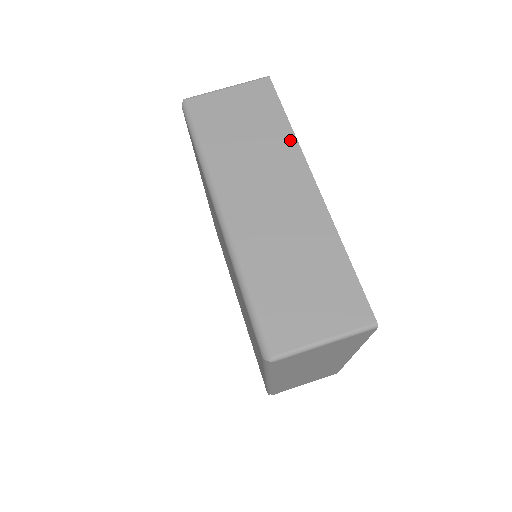
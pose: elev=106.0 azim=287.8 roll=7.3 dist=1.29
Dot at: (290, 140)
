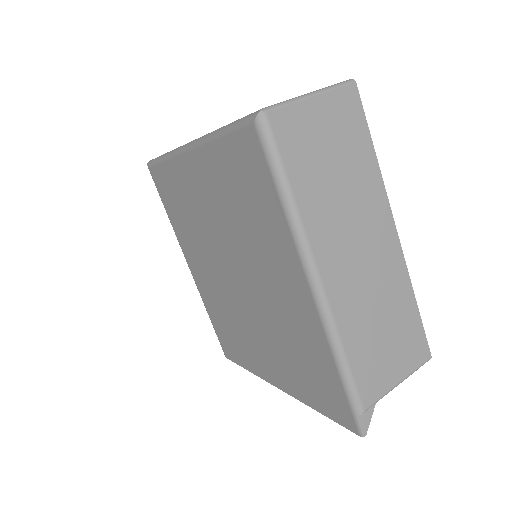
Dot at: occluded
